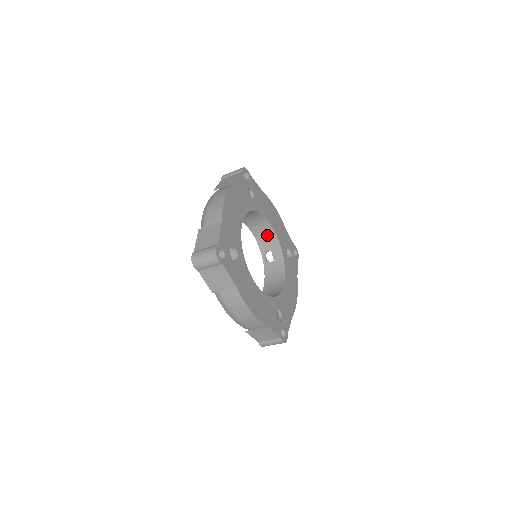
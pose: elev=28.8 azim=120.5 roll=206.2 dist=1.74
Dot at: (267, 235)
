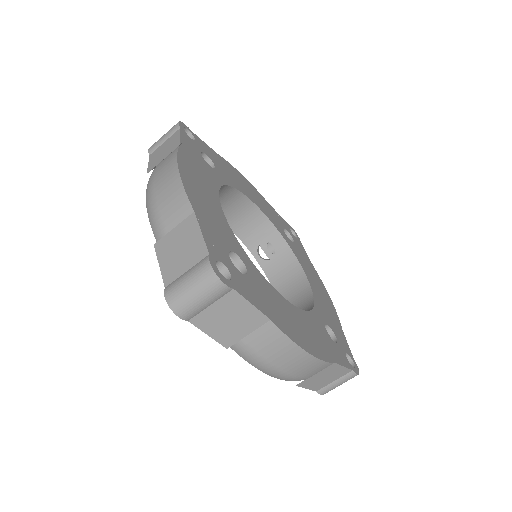
Dot at: (250, 220)
